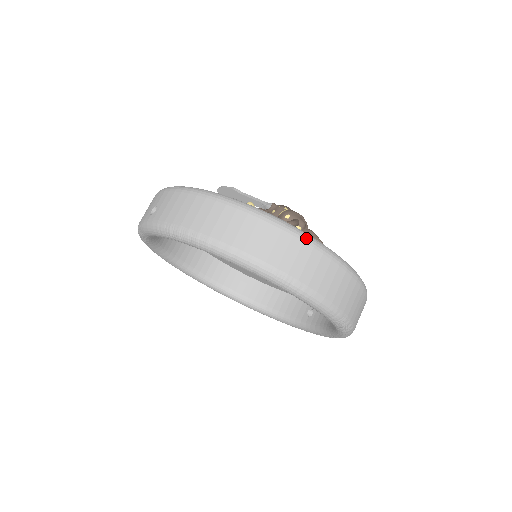
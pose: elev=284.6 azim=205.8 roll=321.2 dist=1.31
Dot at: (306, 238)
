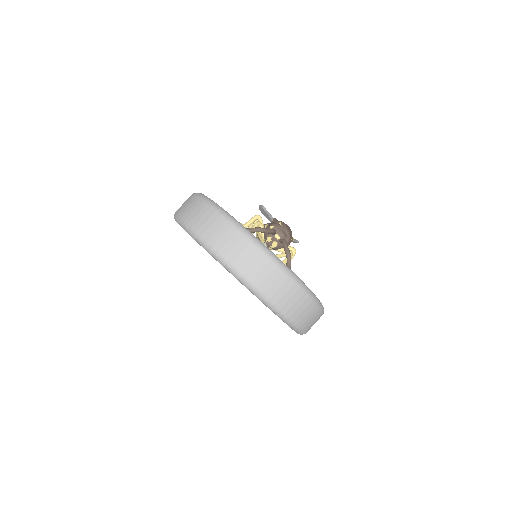
Dot at: (246, 235)
